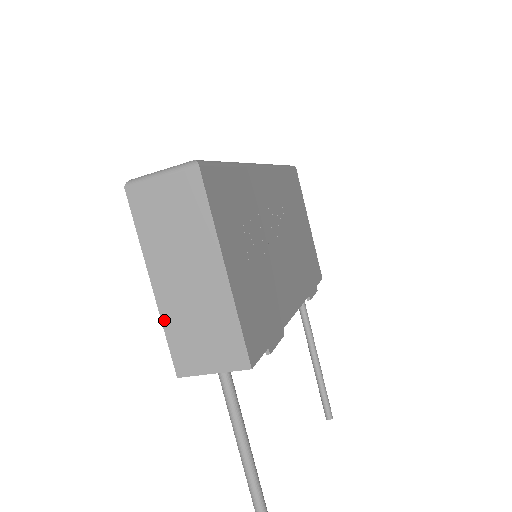
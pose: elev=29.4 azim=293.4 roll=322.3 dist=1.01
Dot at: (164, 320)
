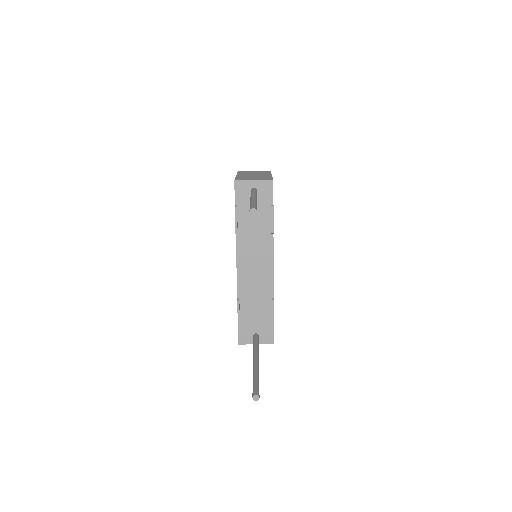
Dot at: (237, 177)
